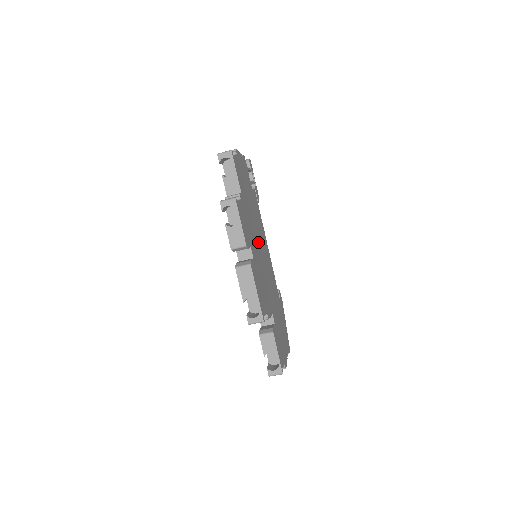
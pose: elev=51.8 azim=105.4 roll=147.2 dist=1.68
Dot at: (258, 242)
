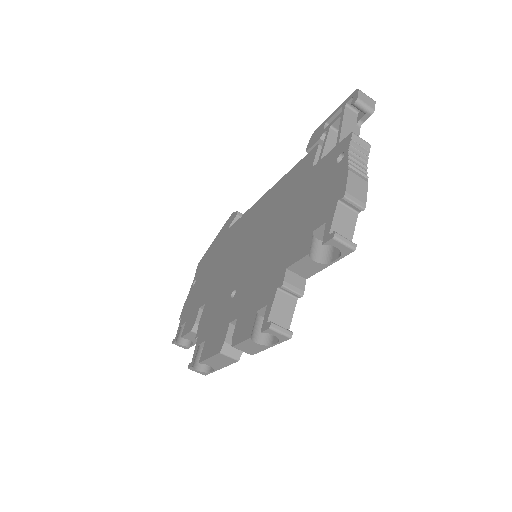
Dot at: occluded
